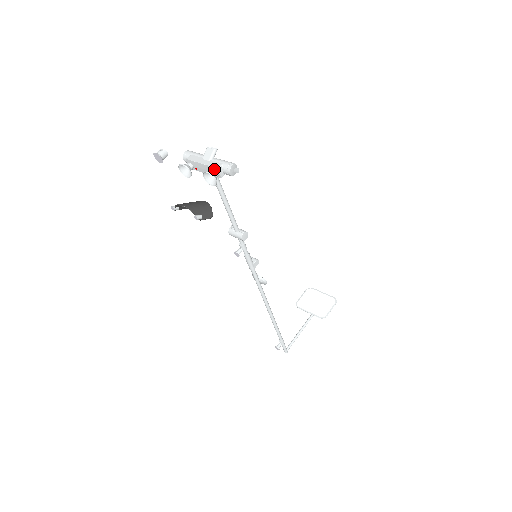
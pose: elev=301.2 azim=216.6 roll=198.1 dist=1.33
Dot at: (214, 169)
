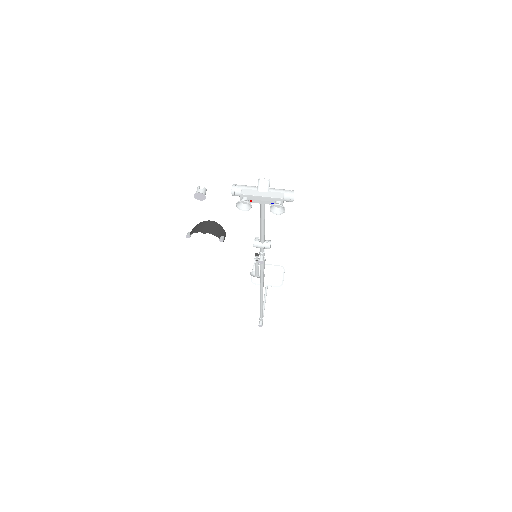
Dot at: (278, 200)
